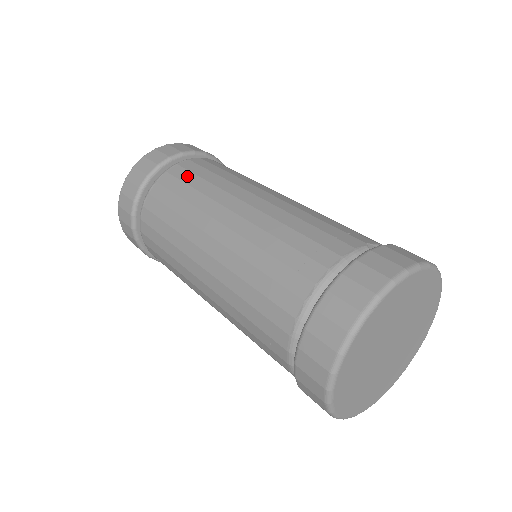
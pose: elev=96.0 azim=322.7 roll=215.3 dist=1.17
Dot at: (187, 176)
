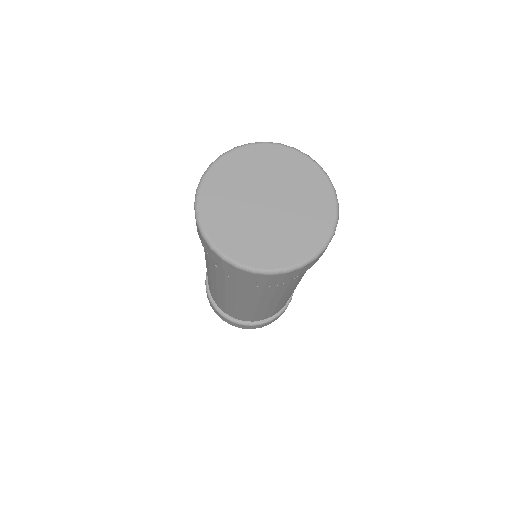
Dot at: occluded
